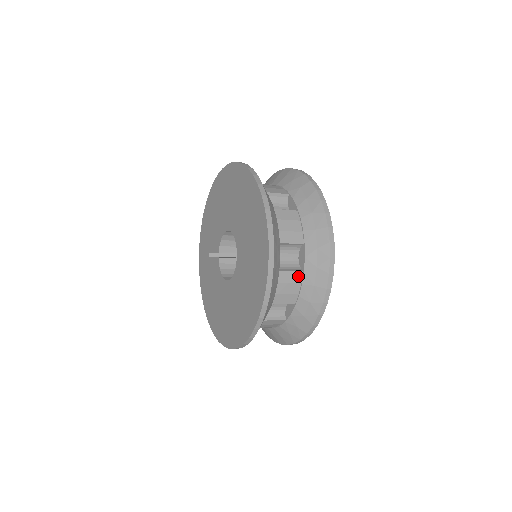
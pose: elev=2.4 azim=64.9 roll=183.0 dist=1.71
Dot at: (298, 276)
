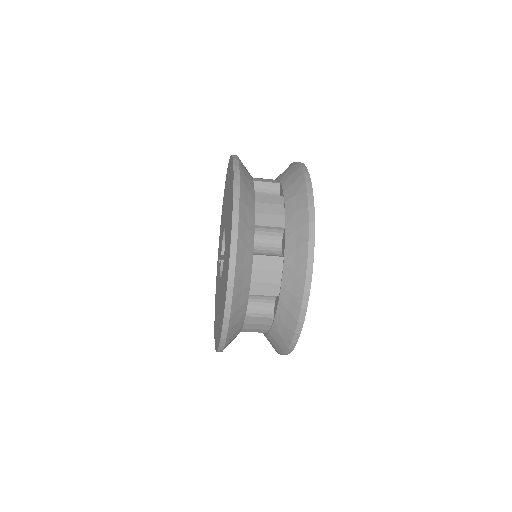
Dot at: (278, 262)
